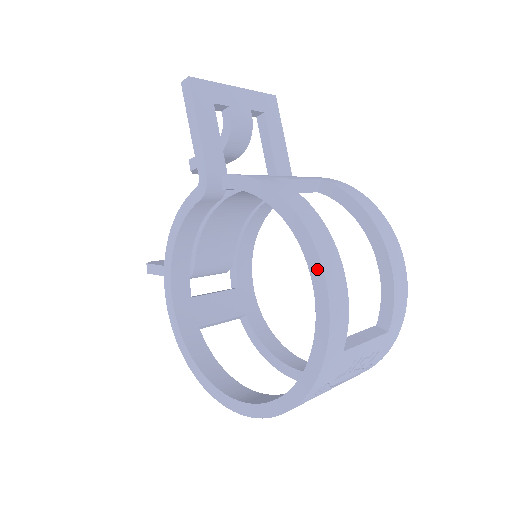
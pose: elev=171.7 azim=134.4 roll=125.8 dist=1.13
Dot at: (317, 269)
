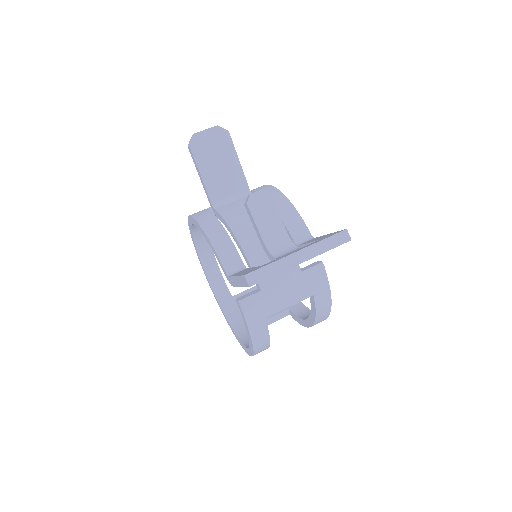
Dot at: (249, 353)
